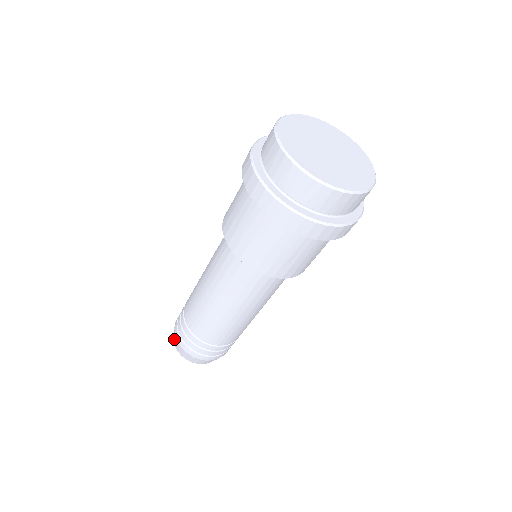
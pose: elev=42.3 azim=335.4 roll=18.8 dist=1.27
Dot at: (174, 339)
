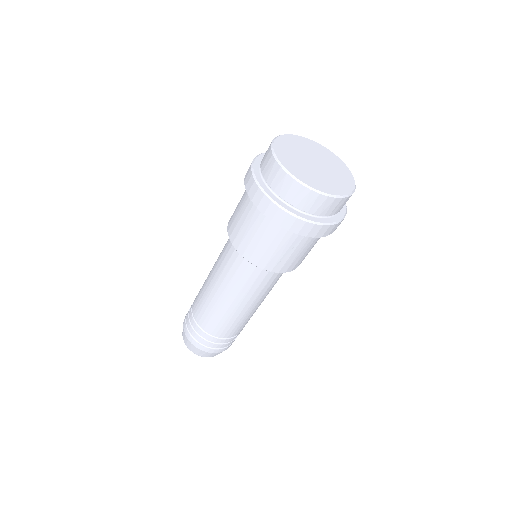
Dot at: (183, 335)
